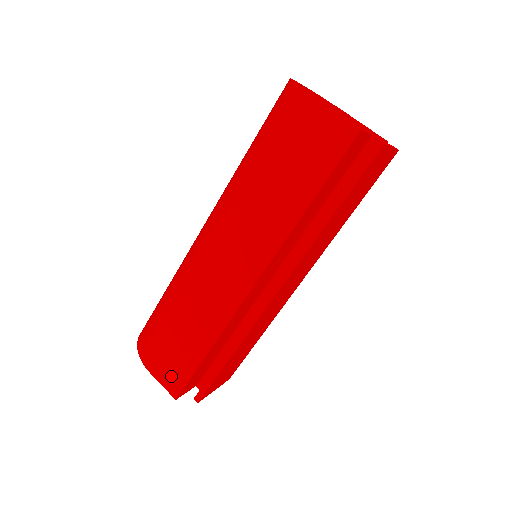
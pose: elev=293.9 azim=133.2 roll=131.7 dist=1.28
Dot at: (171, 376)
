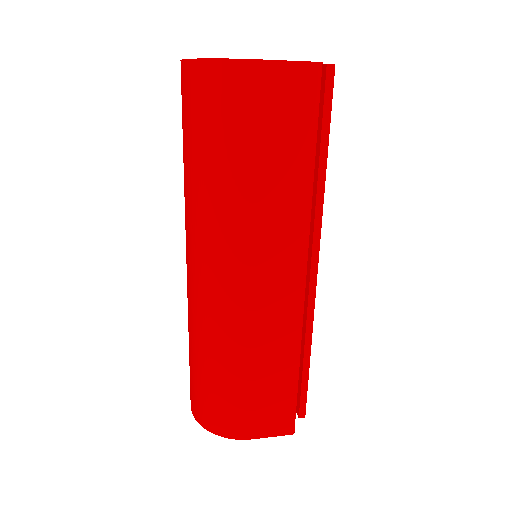
Dot at: (276, 421)
